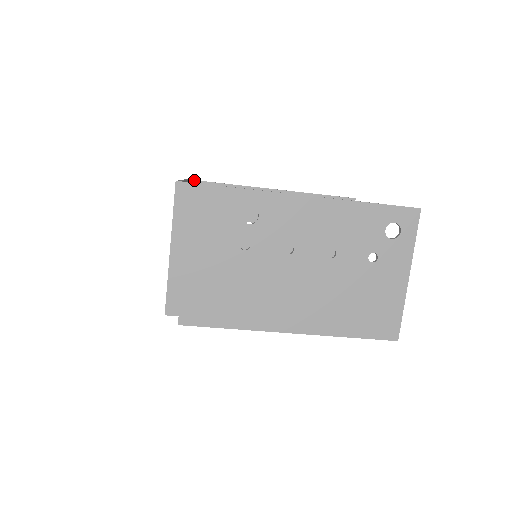
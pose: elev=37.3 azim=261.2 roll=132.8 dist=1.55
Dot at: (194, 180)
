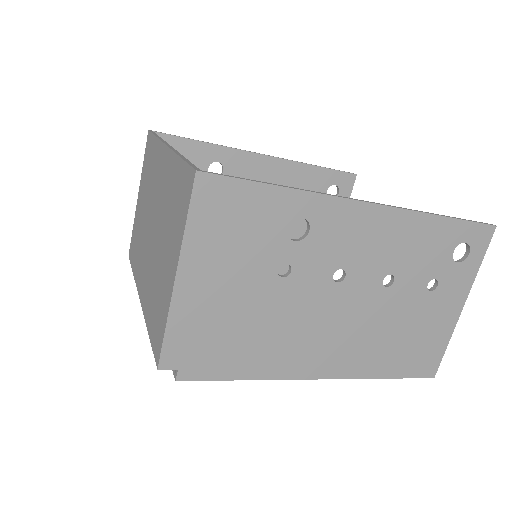
Dot at: (160, 132)
